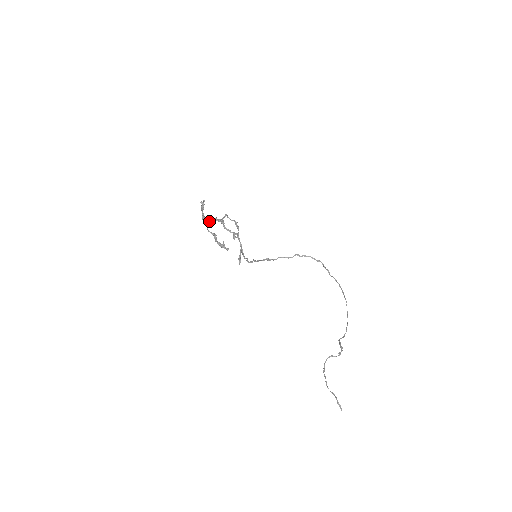
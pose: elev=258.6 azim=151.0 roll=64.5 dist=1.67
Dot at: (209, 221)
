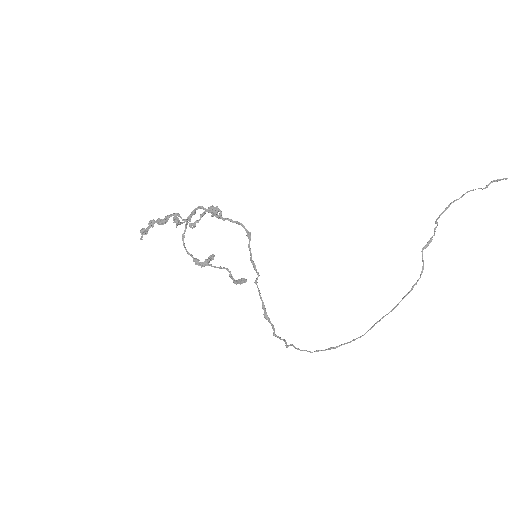
Dot at: (174, 216)
